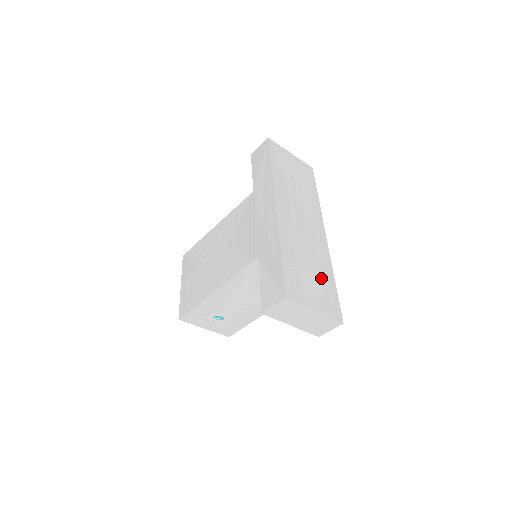
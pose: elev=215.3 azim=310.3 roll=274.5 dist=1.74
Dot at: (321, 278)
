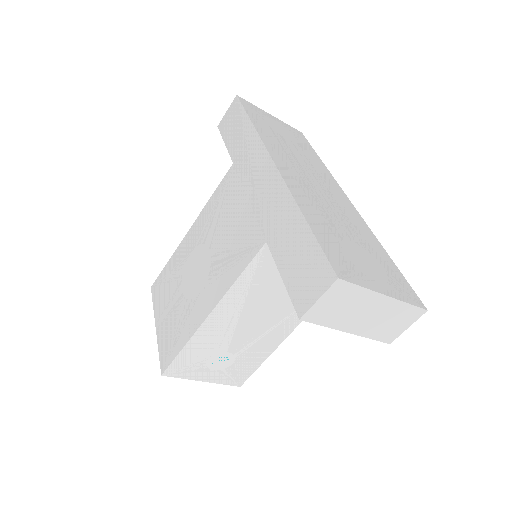
Dot at: (370, 251)
